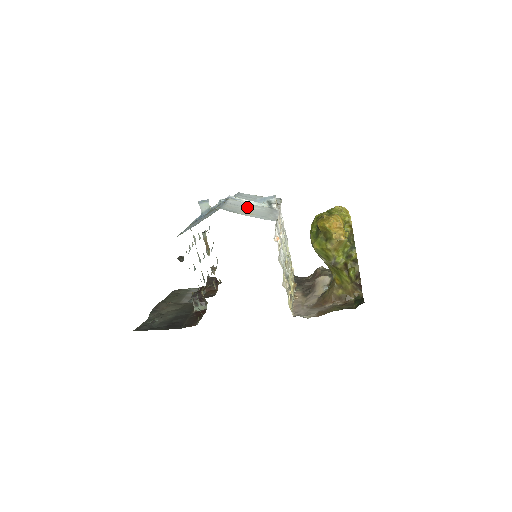
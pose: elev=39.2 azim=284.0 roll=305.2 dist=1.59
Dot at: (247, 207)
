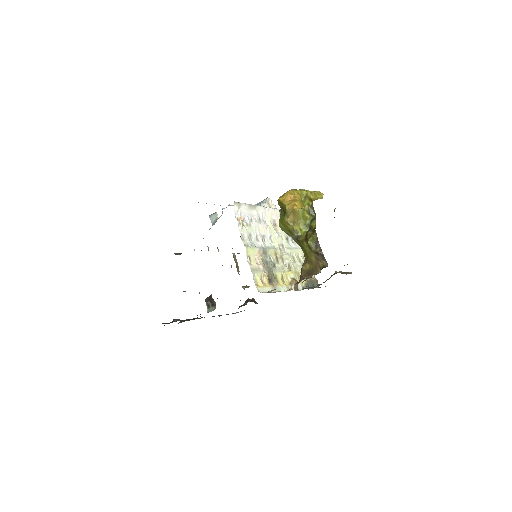
Dot at: occluded
